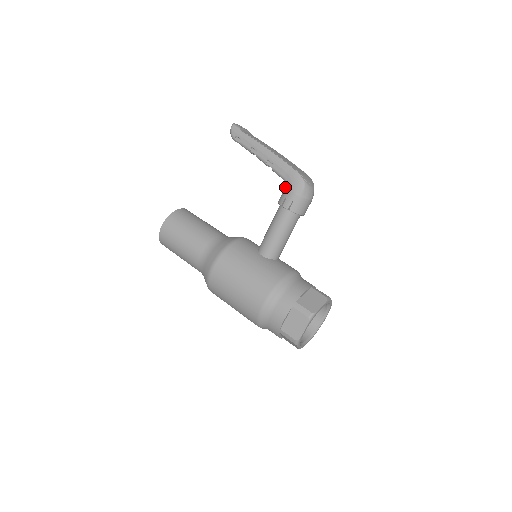
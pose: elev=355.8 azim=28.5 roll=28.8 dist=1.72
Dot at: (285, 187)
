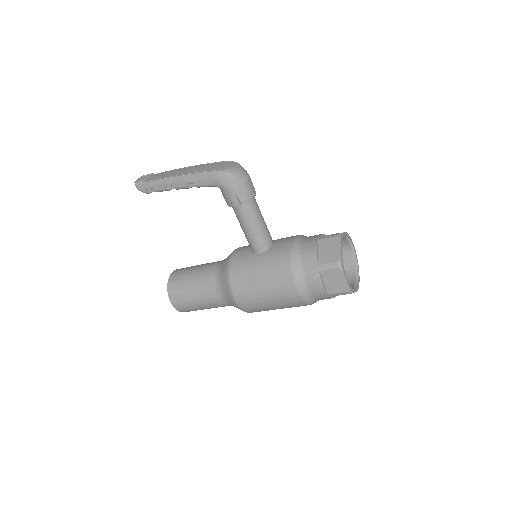
Dot at: occluded
